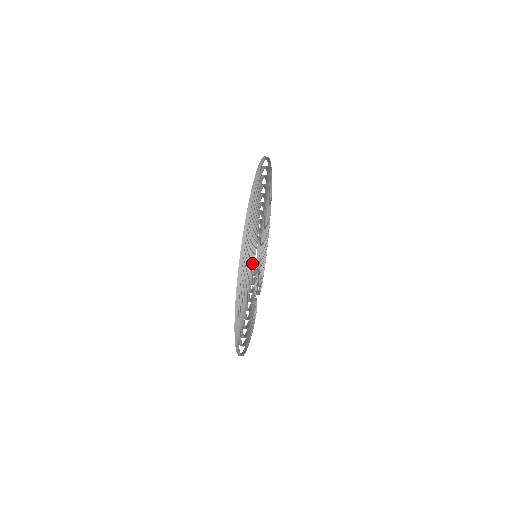
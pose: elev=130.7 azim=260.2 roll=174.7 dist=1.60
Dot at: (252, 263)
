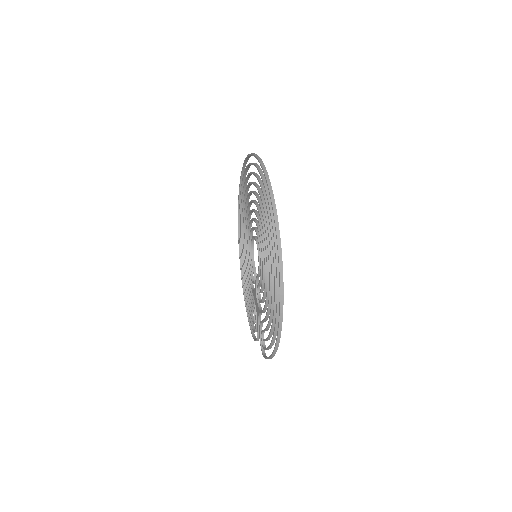
Dot at: occluded
